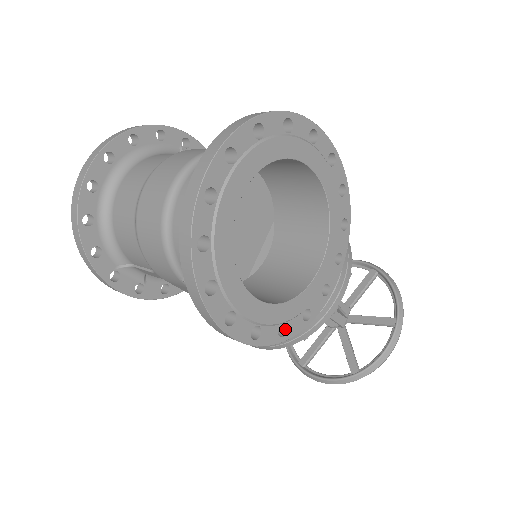
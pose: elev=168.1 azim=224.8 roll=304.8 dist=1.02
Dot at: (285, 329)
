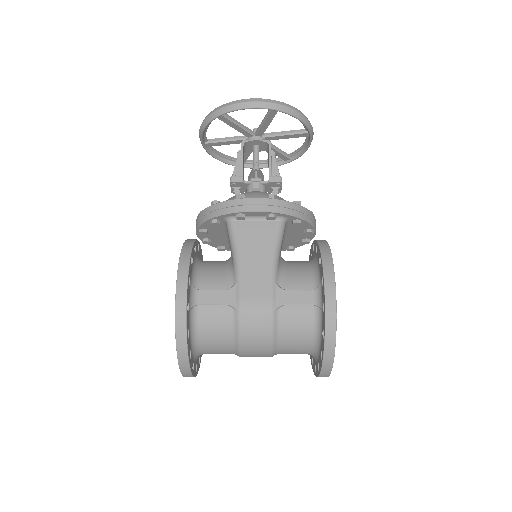
Dot at: occluded
